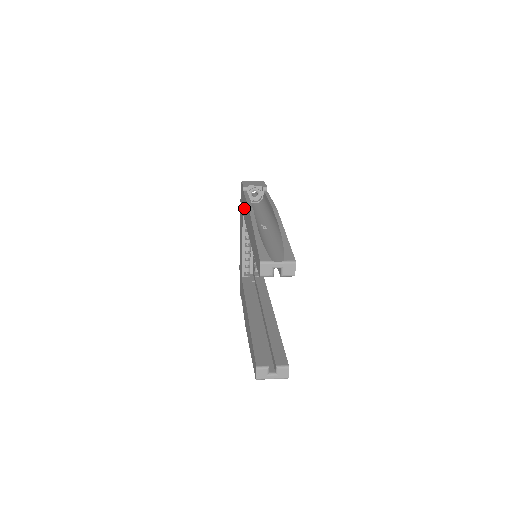
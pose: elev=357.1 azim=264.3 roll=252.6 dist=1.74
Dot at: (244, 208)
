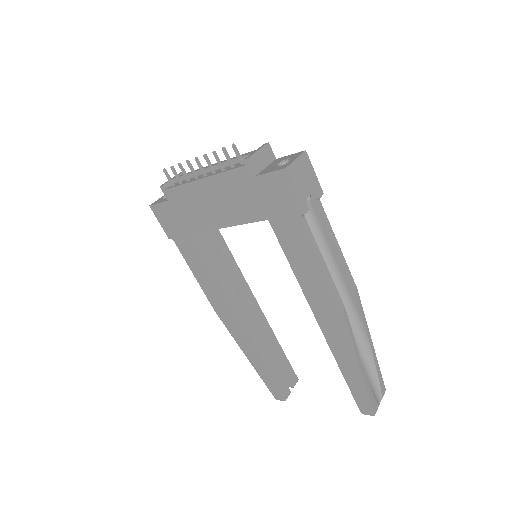
Dot at: (296, 248)
